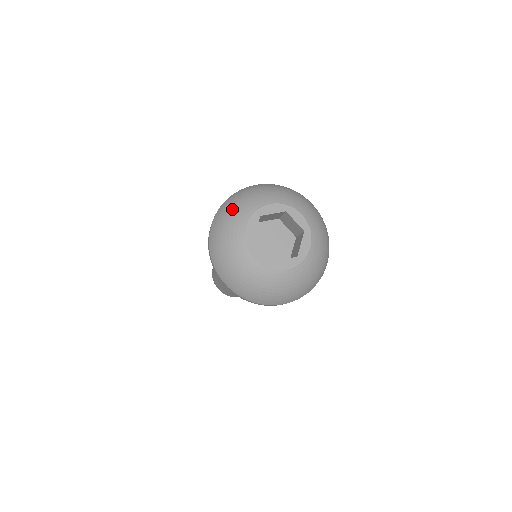
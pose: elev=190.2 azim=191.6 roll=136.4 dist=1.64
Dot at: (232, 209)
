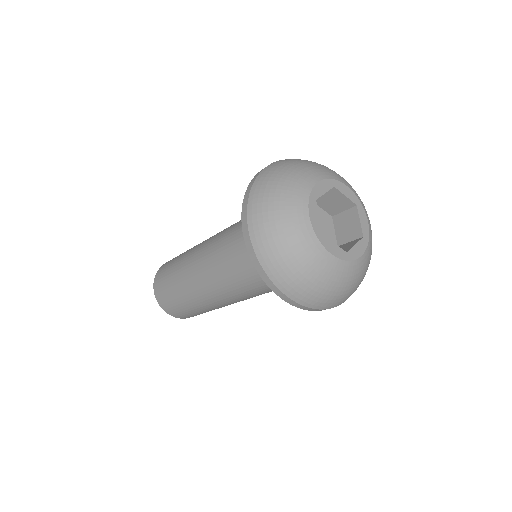
Dot at: (277, 201)
